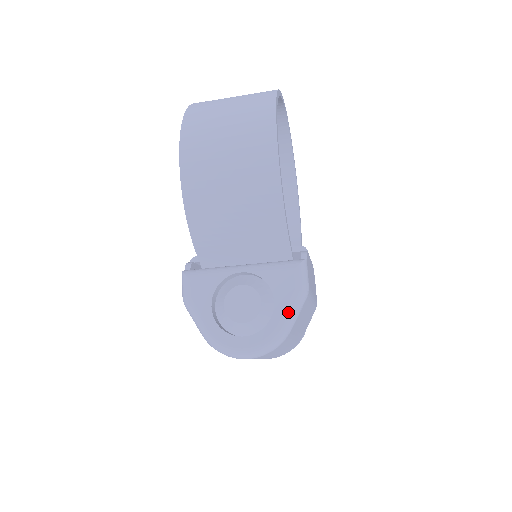
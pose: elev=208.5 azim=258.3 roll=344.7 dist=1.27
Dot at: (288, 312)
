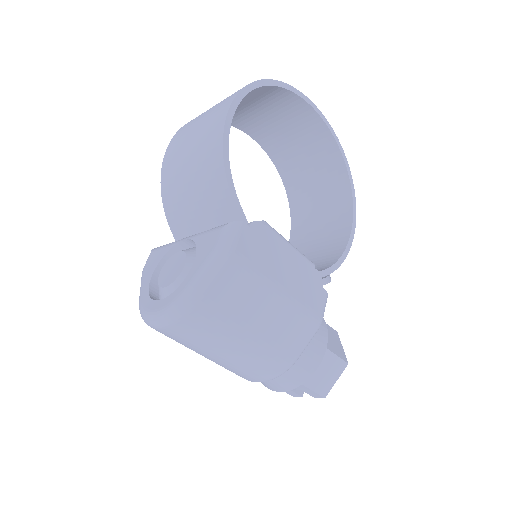
Dot at: (199, 272)
